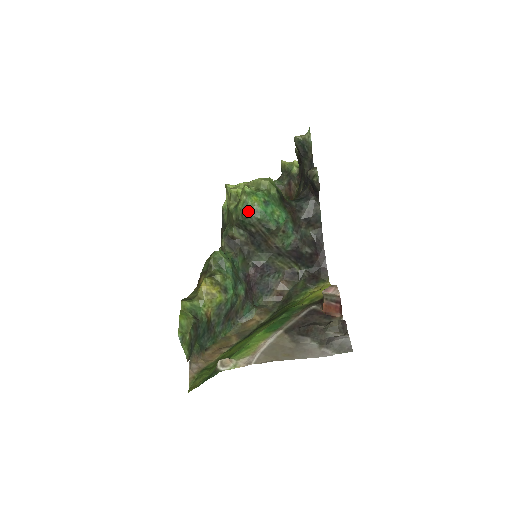
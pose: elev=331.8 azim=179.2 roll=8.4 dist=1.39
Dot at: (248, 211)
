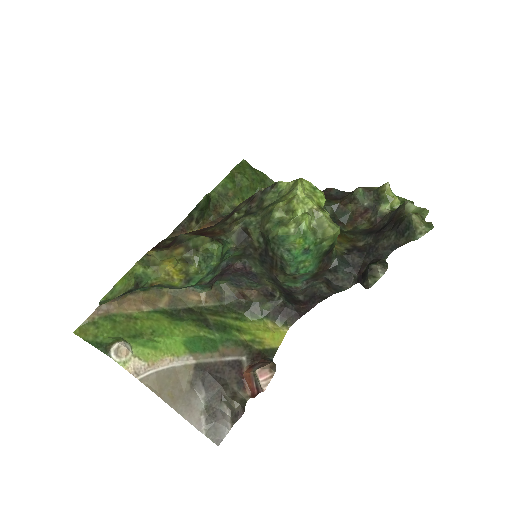
Dot at: (282, 243)
